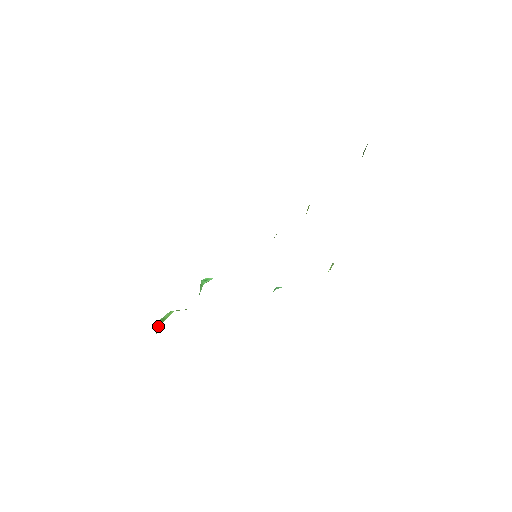
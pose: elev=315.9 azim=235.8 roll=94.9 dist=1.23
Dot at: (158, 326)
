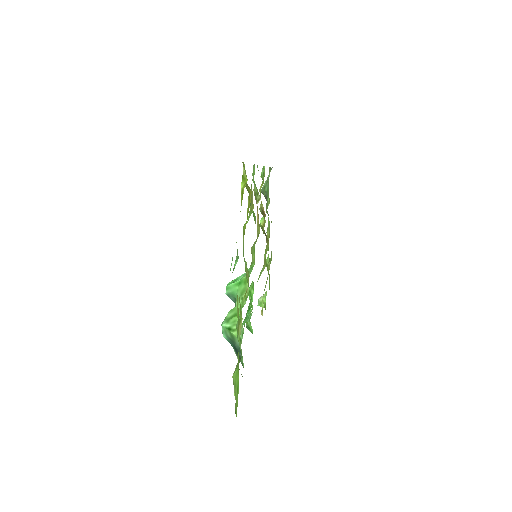
Dot at: (230, 326)
